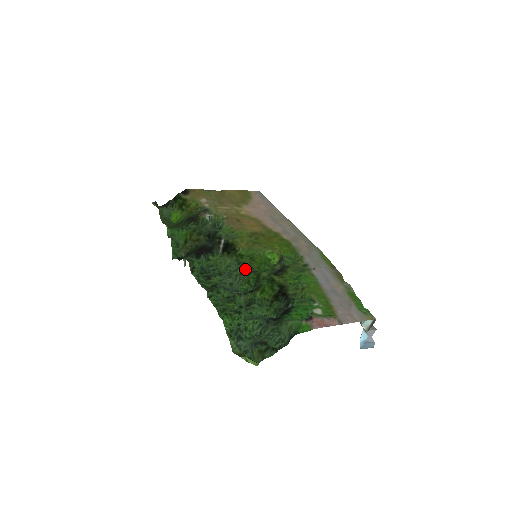
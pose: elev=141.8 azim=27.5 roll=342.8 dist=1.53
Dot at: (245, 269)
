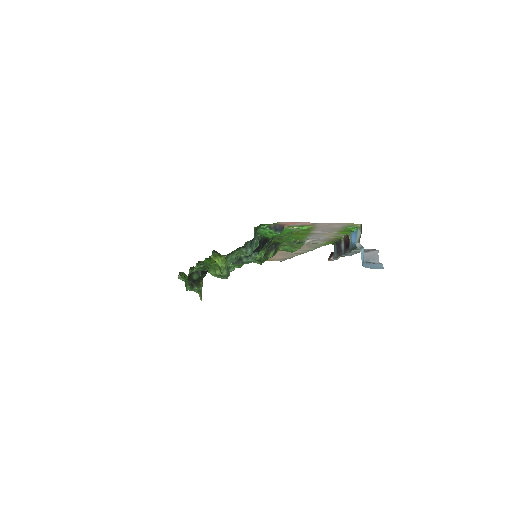
Dot at: occluded
